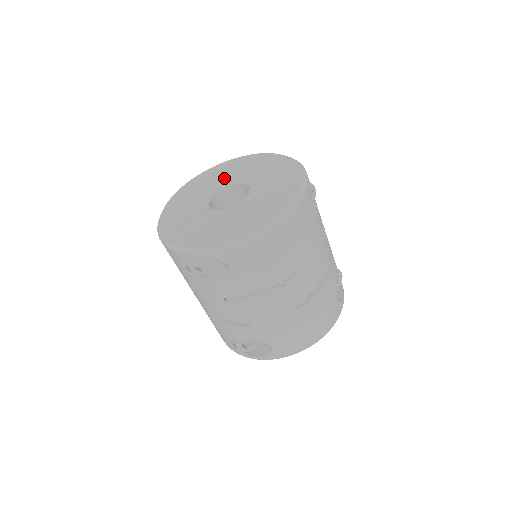
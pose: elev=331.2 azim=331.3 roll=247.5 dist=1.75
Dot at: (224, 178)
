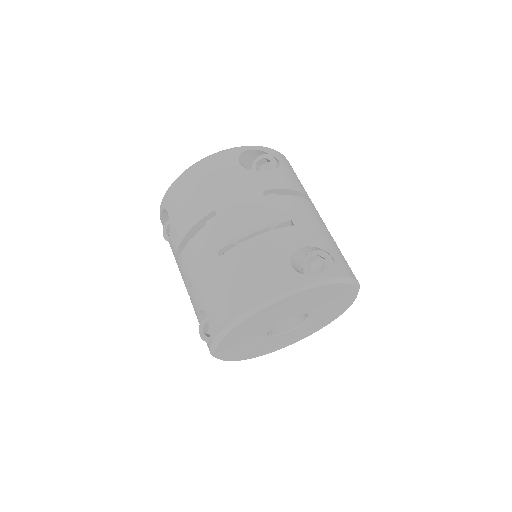
Dot at: occluded
